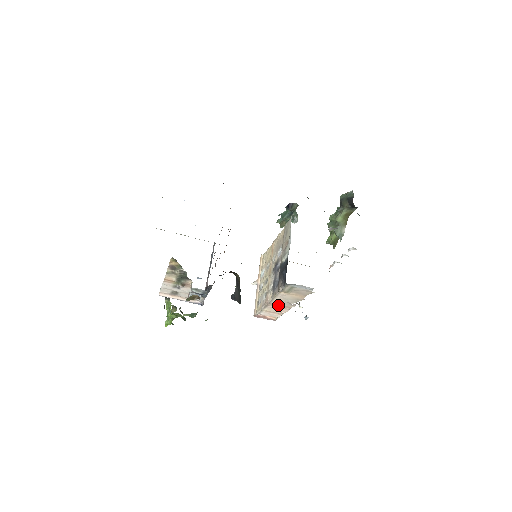
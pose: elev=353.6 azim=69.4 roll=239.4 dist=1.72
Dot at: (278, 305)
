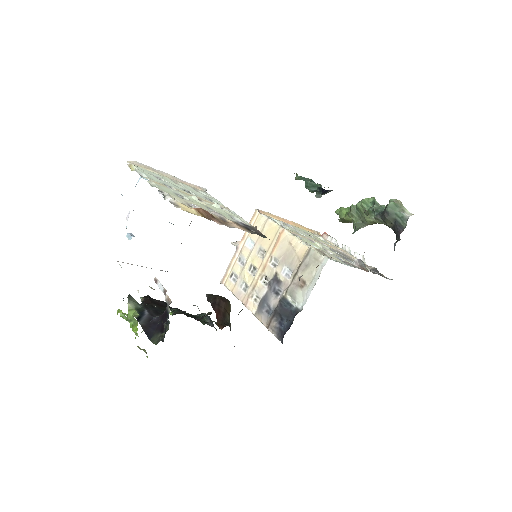
Dot at: occluded
